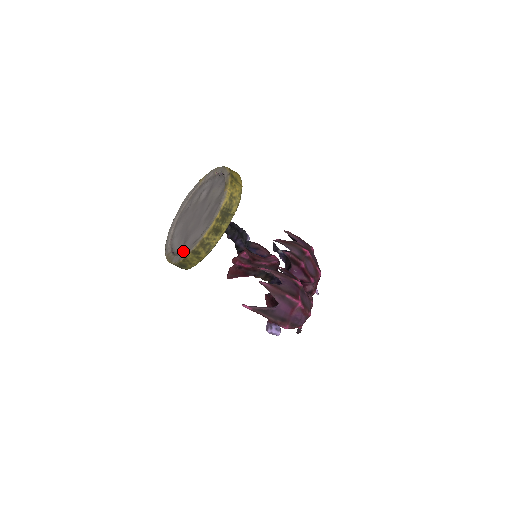
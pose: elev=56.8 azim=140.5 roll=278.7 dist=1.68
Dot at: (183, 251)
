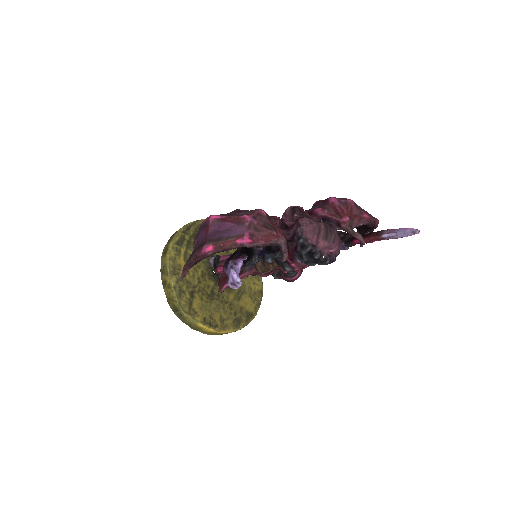
Dot at: occluded
